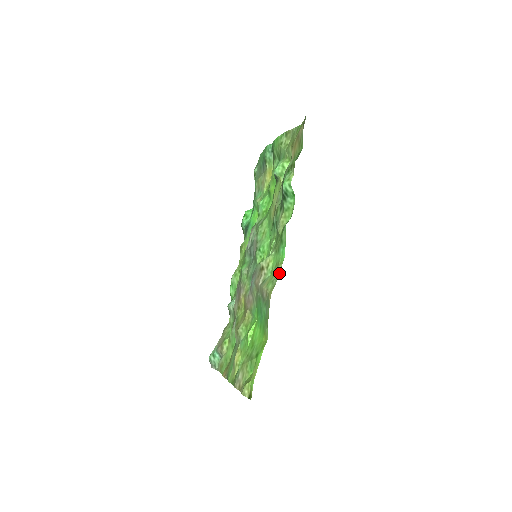
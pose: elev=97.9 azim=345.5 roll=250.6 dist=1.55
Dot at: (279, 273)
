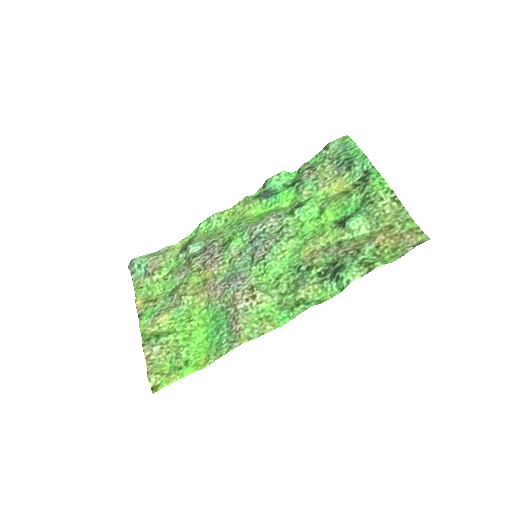
Dot at: (265, 333)
